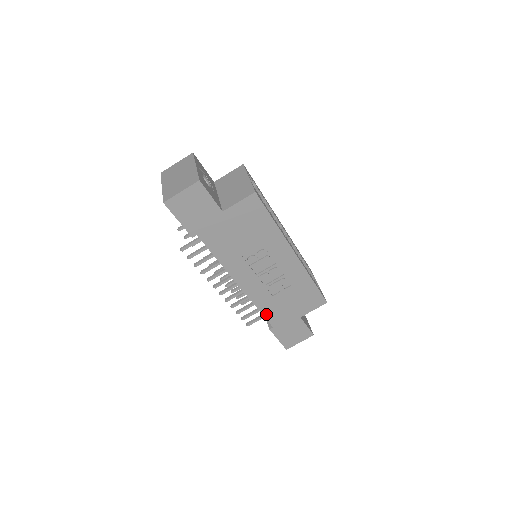
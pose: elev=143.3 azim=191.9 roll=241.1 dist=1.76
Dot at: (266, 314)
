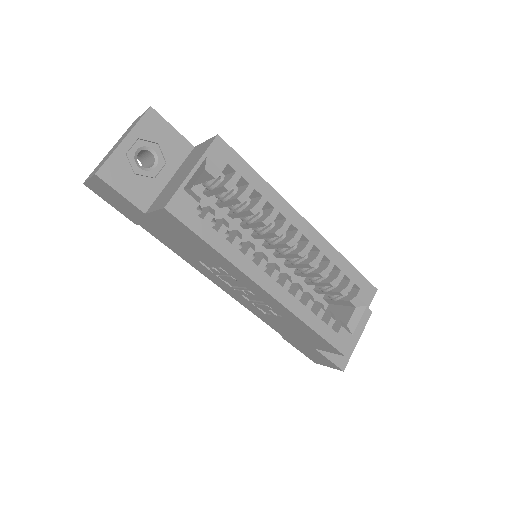
Dot at: (269, 324)
